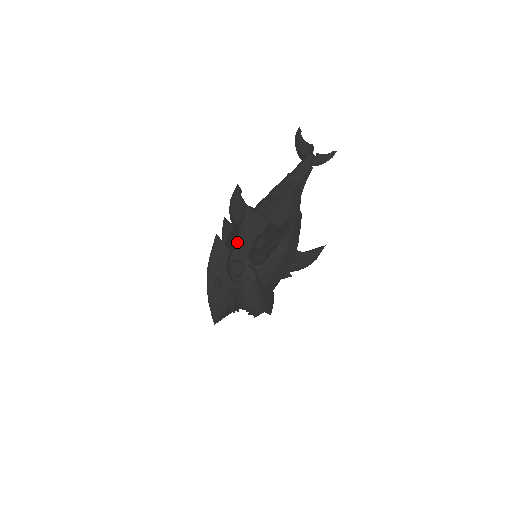
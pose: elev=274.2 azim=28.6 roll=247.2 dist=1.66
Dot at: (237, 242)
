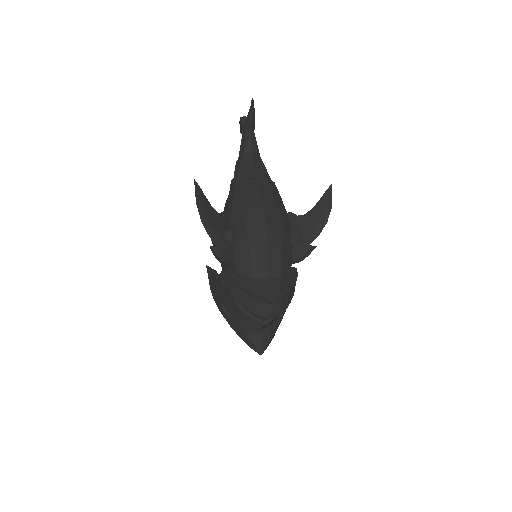
Dot at: occluded
